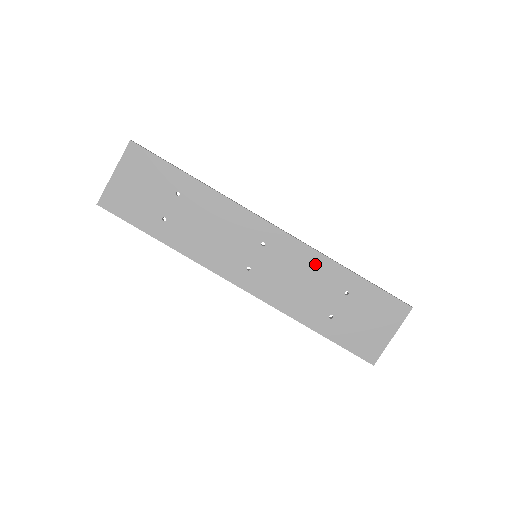
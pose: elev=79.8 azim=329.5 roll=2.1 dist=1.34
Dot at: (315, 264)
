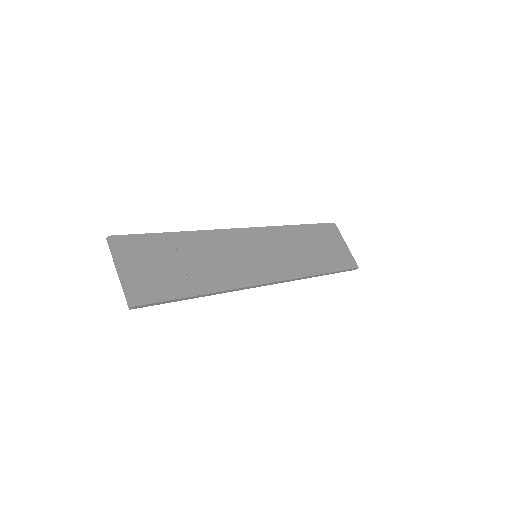
Dot at: (283, 234)
